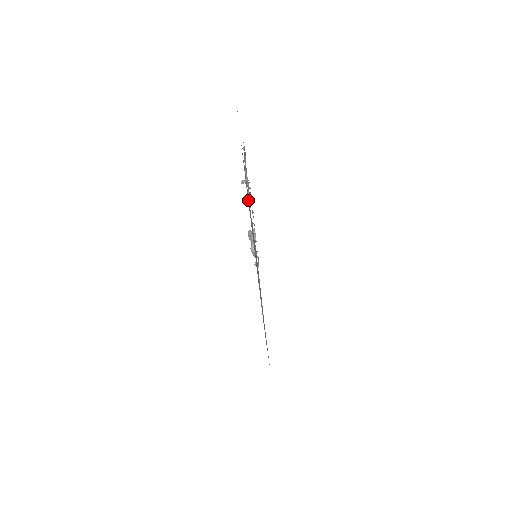
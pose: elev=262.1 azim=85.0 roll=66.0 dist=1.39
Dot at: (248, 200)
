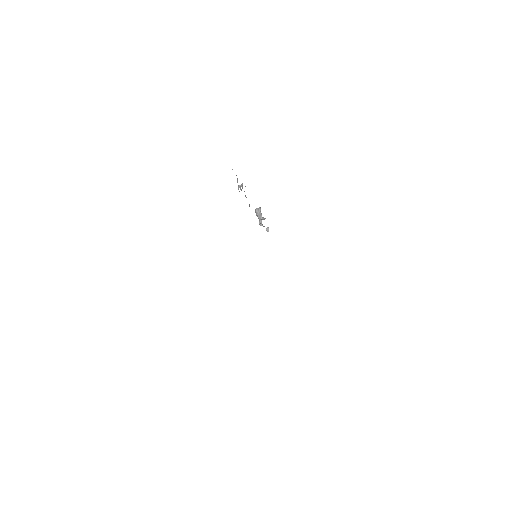
Dot at: occluded
